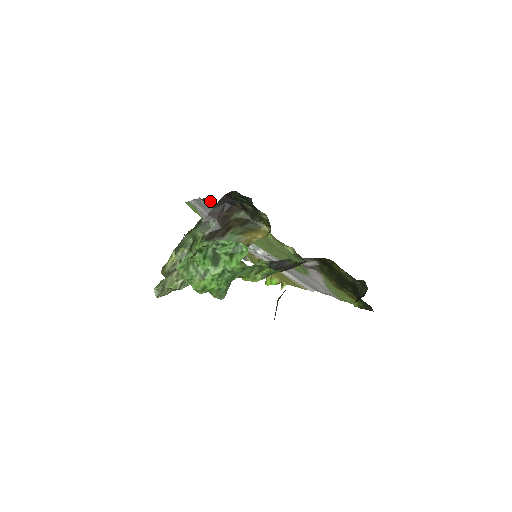
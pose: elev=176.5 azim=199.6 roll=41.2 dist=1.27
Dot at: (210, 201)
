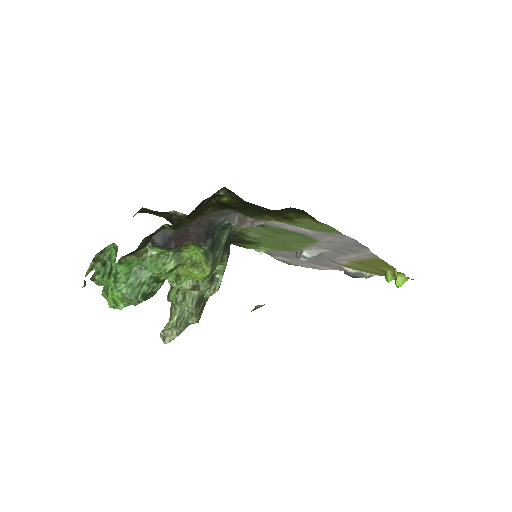
Dot at: (233, 242)
